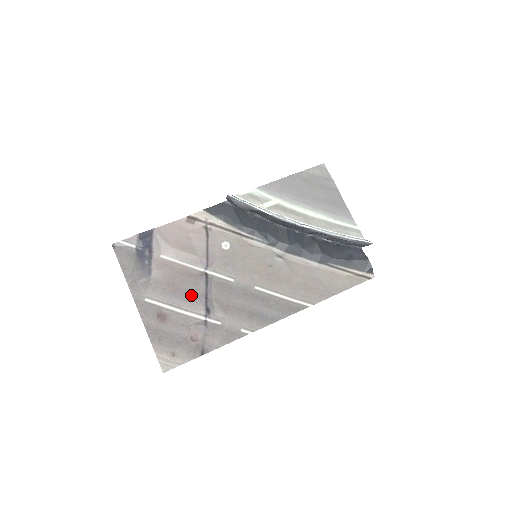
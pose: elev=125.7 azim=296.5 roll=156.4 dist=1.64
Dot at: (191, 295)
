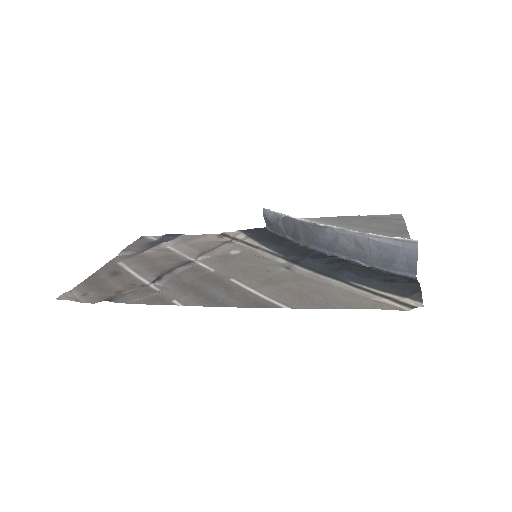
Dot at: (160, 269)
